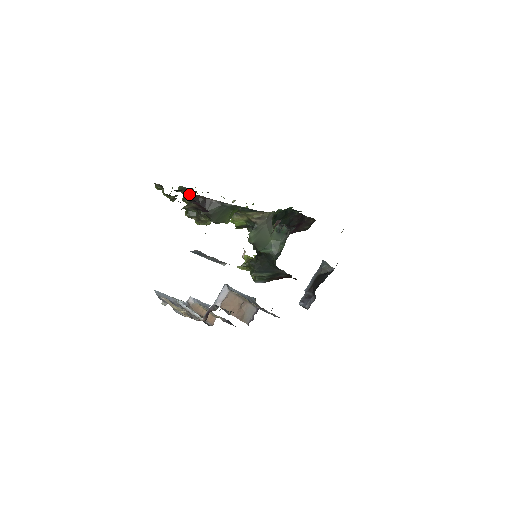
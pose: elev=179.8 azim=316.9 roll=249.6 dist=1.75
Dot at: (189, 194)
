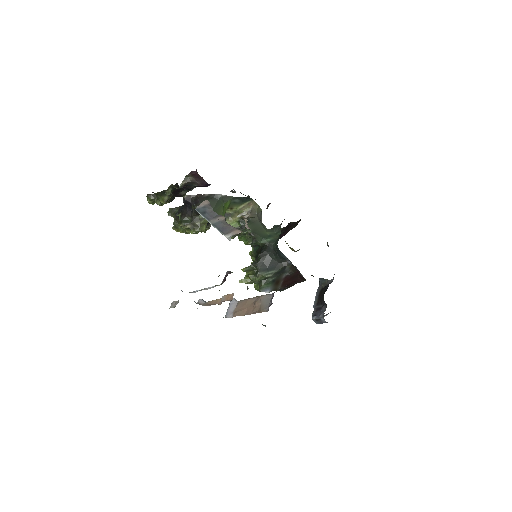
Dot at: (180, 211)
